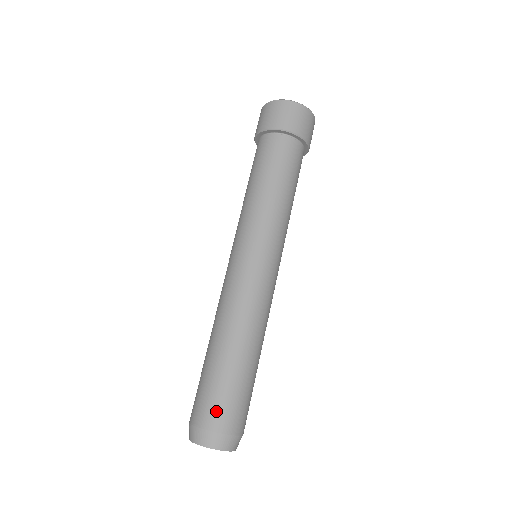
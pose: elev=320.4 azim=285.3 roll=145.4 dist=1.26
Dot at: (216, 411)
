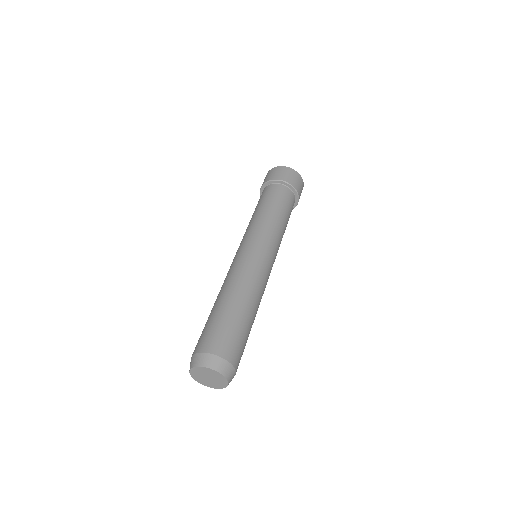
Dot at: (222, 341)
